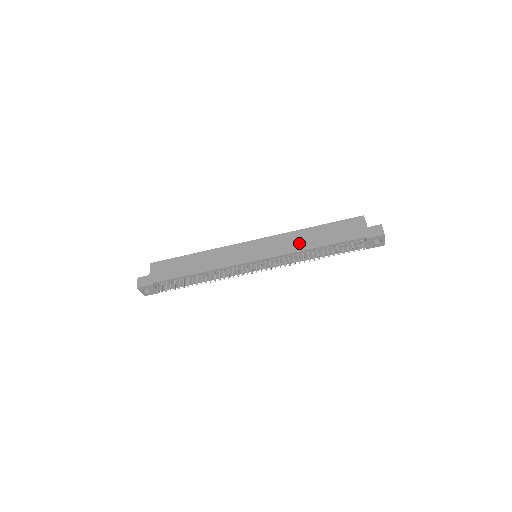
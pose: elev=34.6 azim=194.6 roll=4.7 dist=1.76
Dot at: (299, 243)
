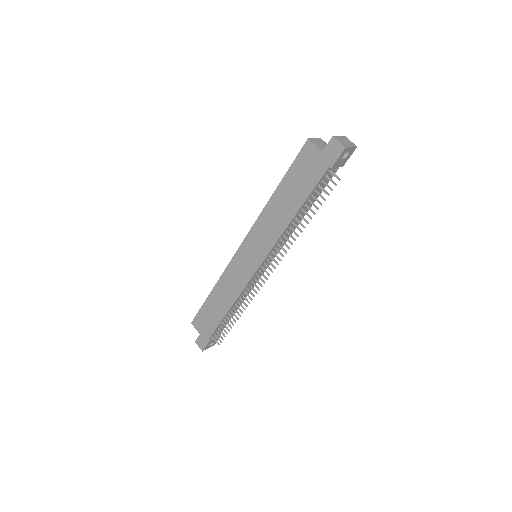
Dot at: (277, 221)
